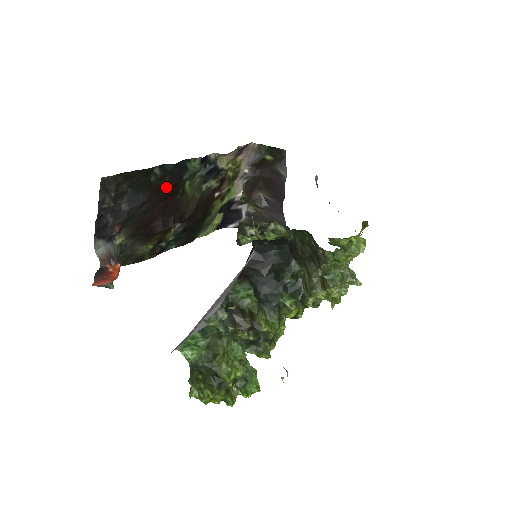
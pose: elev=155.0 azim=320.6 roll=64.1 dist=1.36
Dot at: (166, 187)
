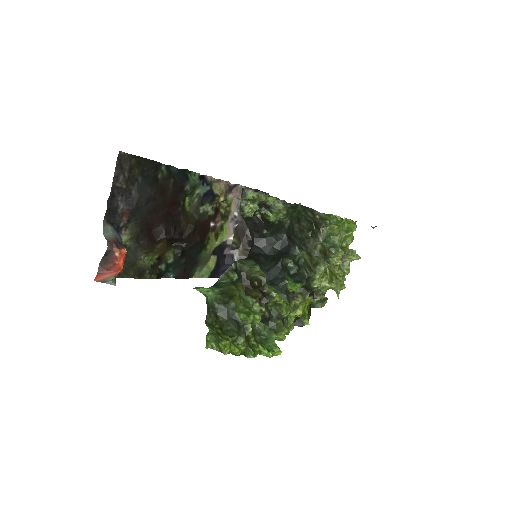
Dot at: (170, 191)
